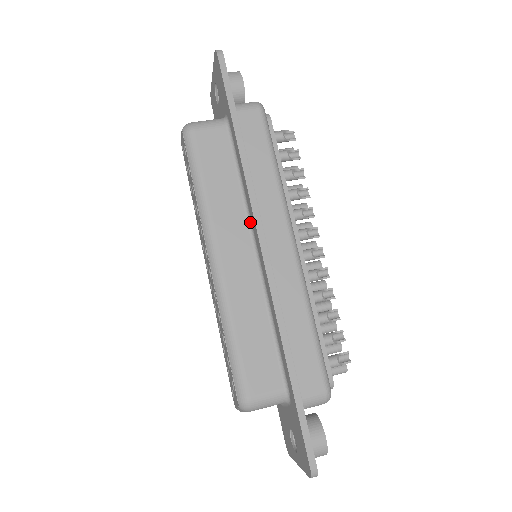
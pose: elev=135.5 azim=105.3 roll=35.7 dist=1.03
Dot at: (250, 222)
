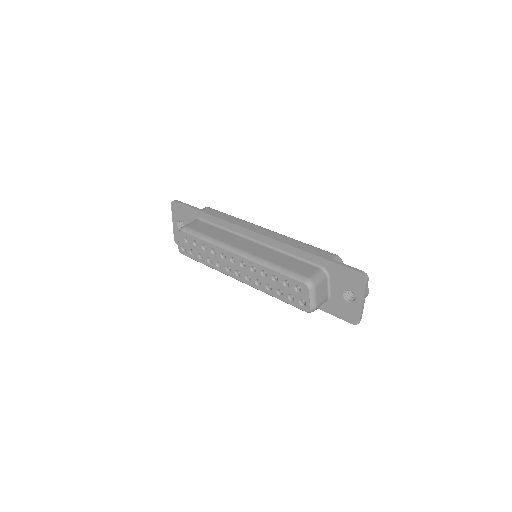
Dot at: (242, 236)
